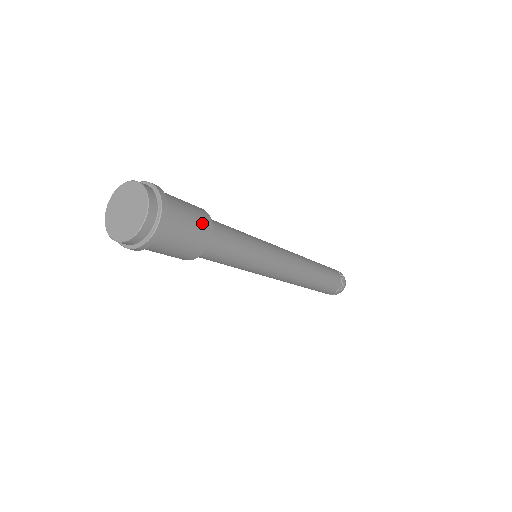
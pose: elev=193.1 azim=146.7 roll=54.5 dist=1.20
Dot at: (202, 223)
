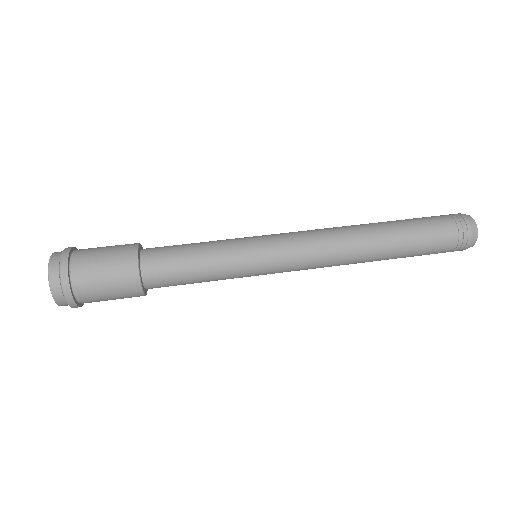
Dot at: (126, 292)
